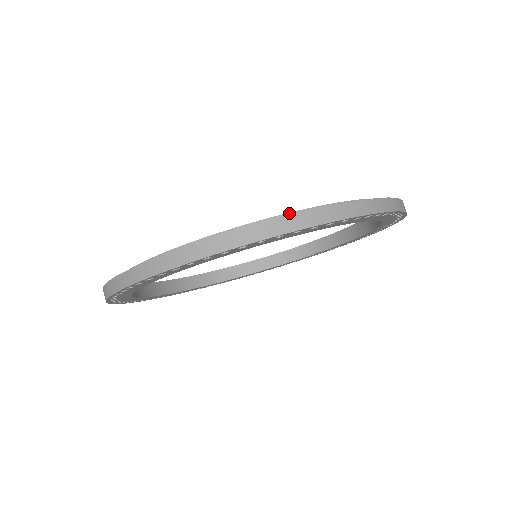
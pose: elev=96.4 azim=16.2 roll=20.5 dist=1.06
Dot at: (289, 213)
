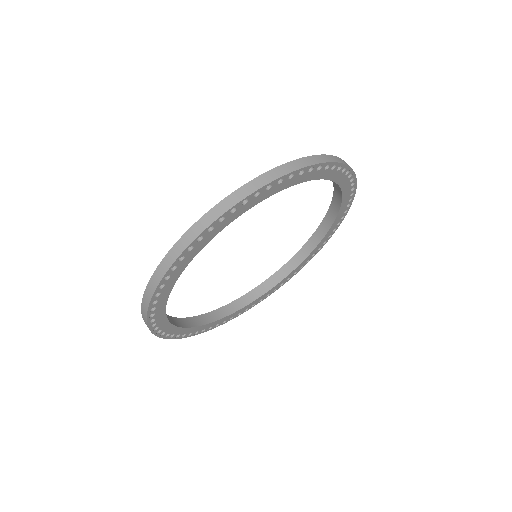
Dot at: occluded
